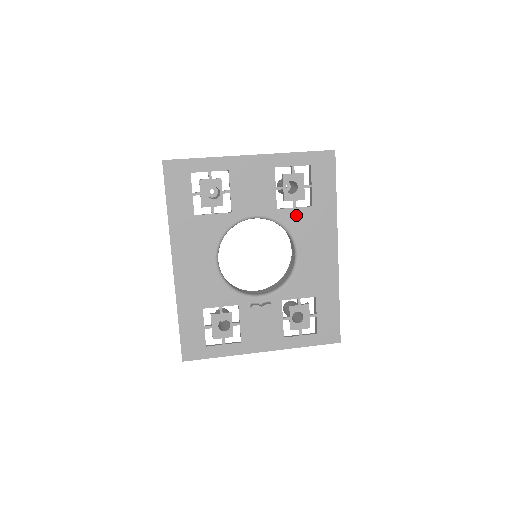
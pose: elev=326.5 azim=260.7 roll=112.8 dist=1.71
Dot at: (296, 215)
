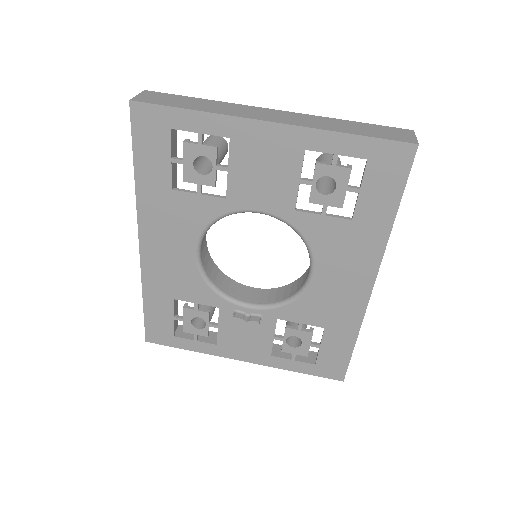
Dot at: (323, 225)
